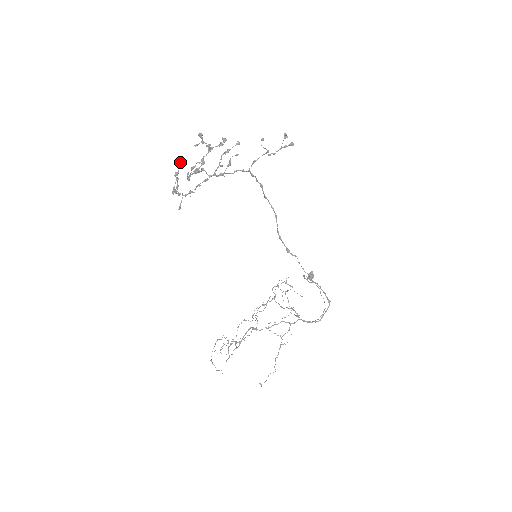
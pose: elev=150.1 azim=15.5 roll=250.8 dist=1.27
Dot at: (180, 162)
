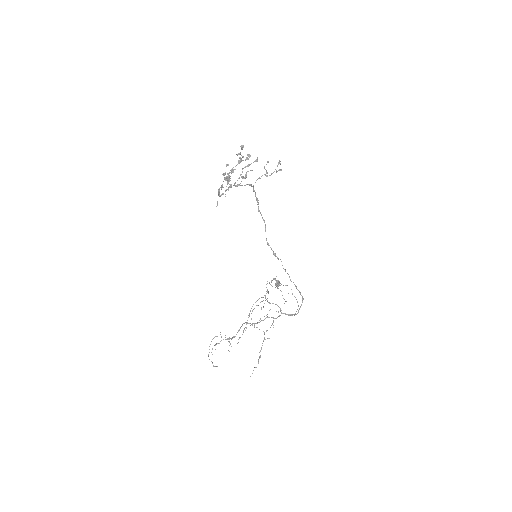
Dot at: (227, 165)
